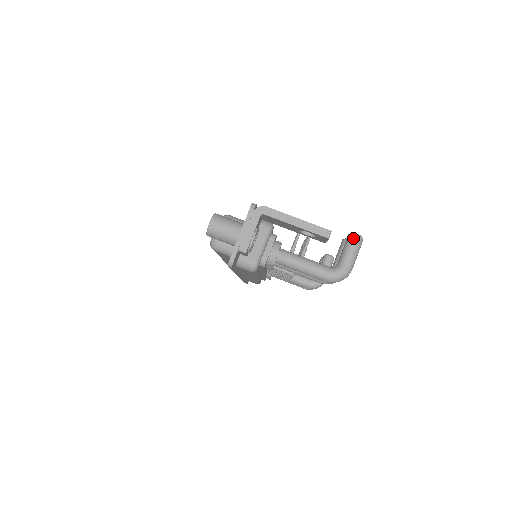
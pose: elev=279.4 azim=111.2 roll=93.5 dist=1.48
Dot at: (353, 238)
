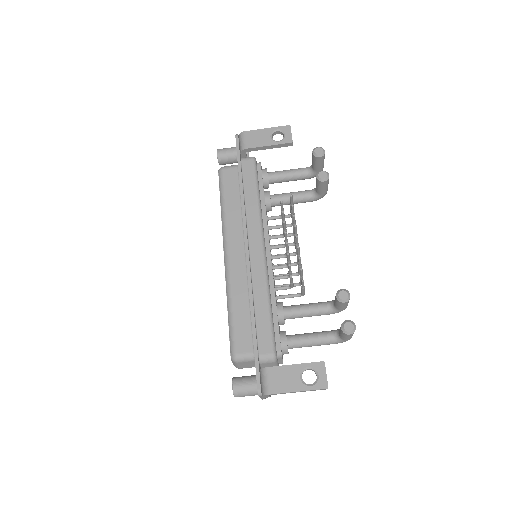
Dot at: (346, 335)
